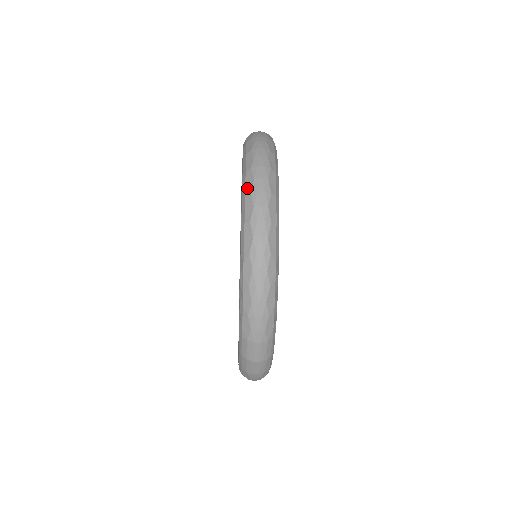
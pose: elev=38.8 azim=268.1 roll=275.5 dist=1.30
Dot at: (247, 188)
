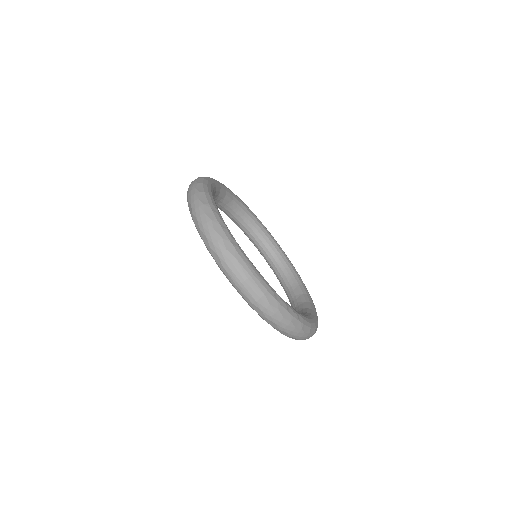
Dot at: occluded
